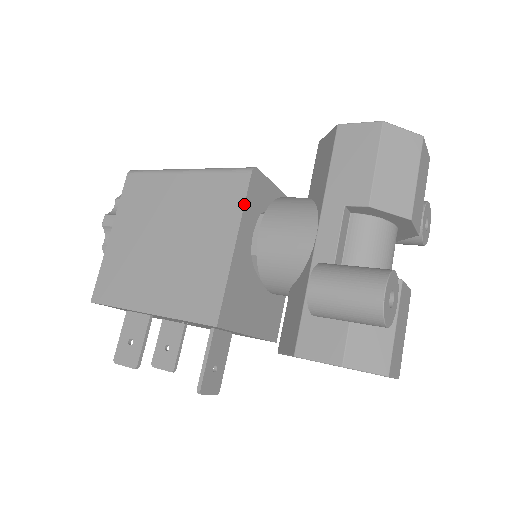
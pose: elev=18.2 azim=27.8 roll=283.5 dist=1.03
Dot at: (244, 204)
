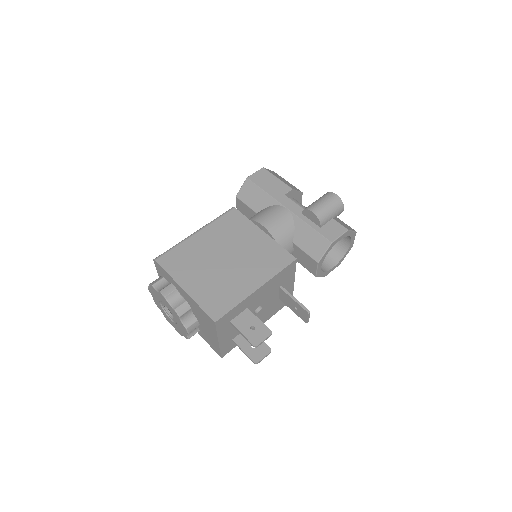
Dot at: occluded
